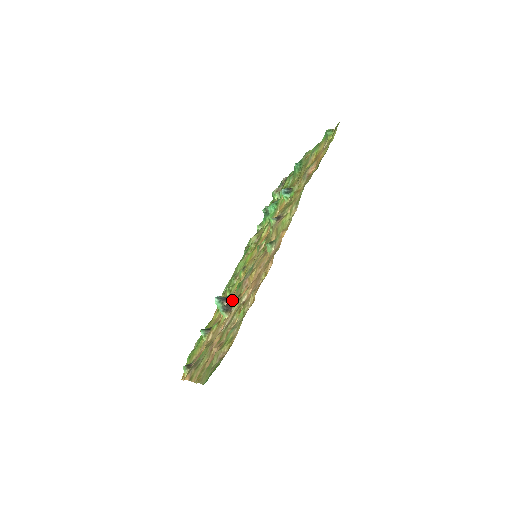
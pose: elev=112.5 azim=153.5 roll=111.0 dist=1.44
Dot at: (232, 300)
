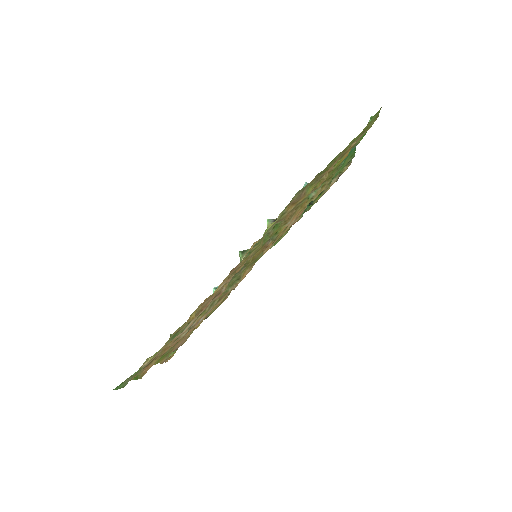
Dot at: (219, 298)
